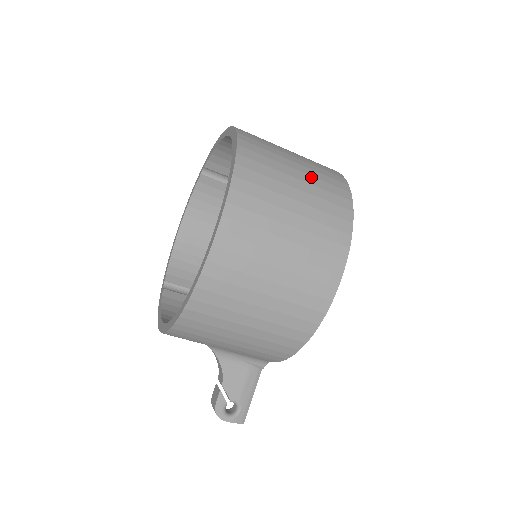
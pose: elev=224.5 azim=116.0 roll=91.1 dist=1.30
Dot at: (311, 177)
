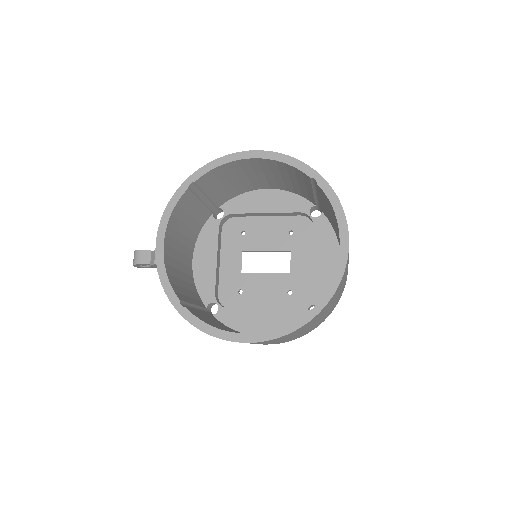
Dot at: (321, 319)
